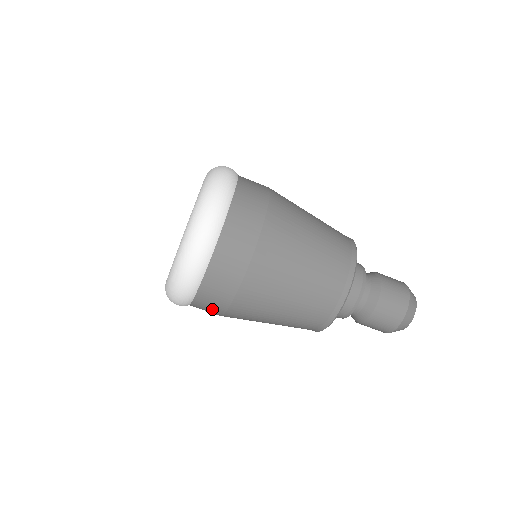
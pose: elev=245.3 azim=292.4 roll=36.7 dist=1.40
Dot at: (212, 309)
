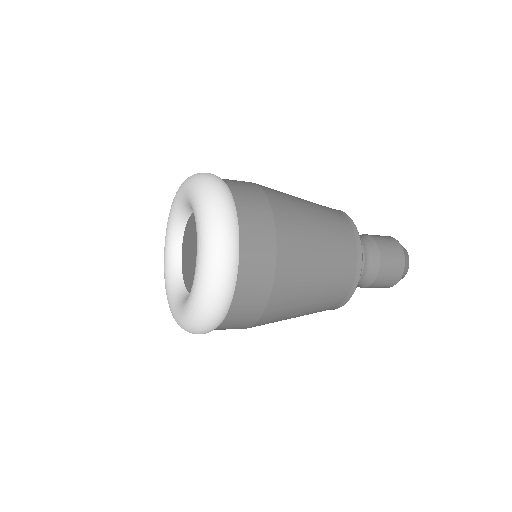
Dot at: occluded
